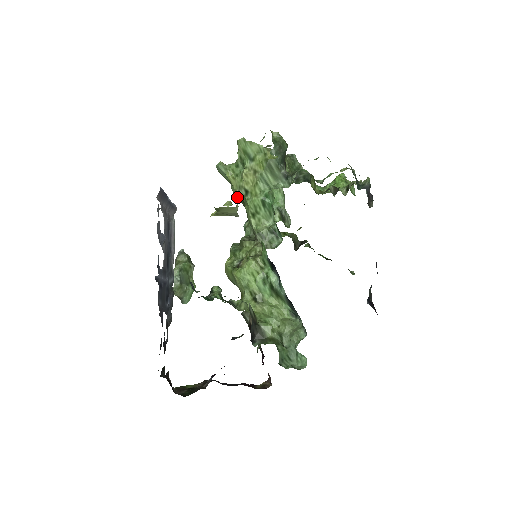
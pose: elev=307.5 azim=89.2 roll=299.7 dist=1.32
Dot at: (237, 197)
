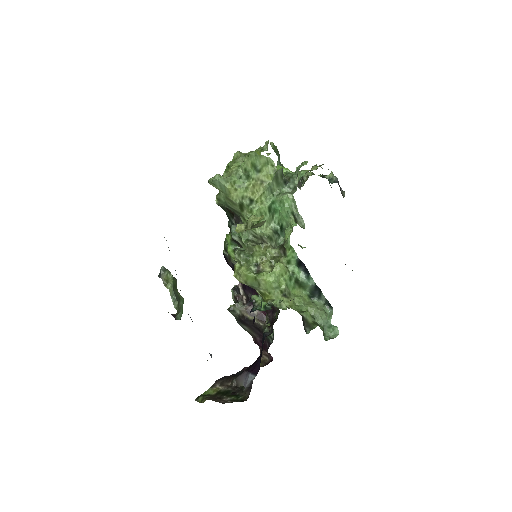
Dot at: (228, 205)
